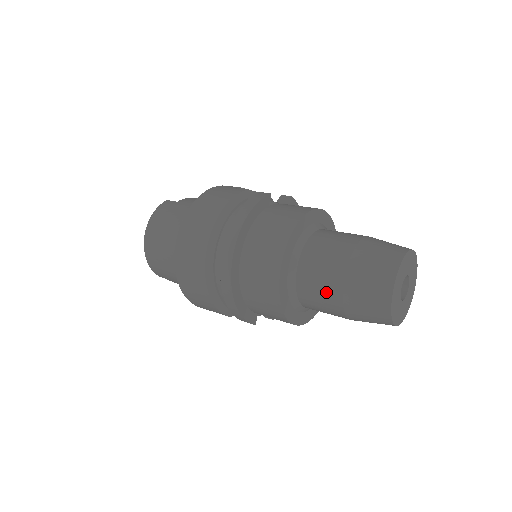
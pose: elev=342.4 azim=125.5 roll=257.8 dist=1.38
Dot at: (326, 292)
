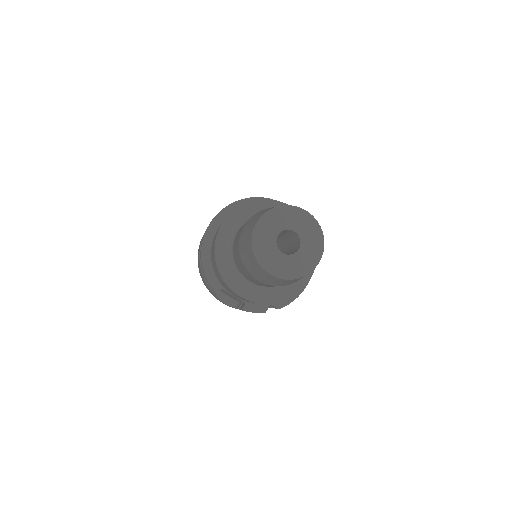
Dot at: (238, 238)
